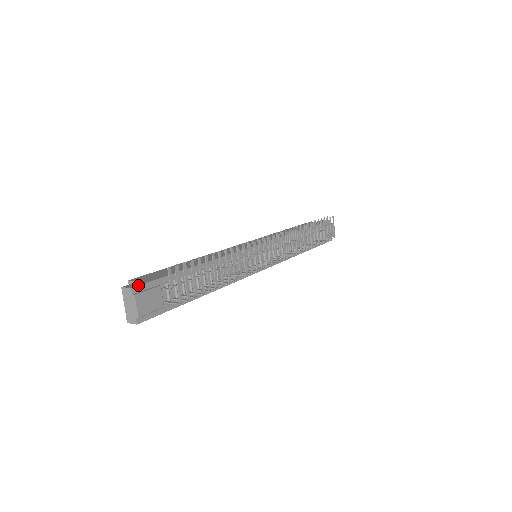
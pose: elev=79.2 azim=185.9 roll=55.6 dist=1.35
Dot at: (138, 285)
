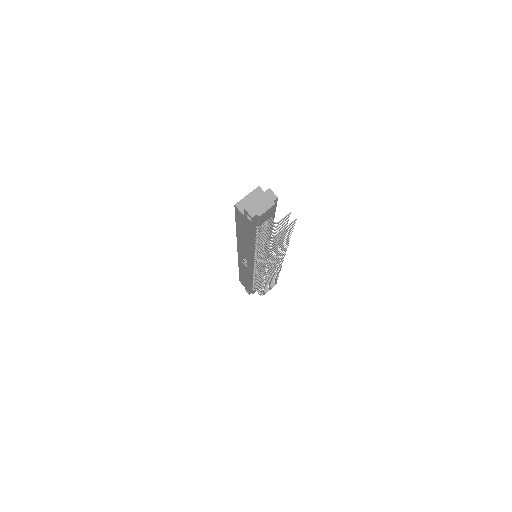
Dot at: occluded
